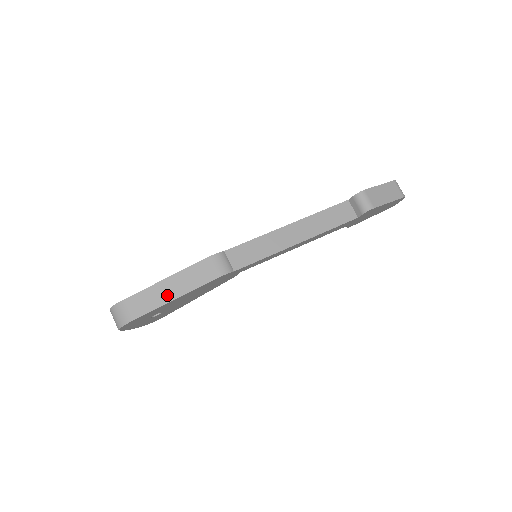
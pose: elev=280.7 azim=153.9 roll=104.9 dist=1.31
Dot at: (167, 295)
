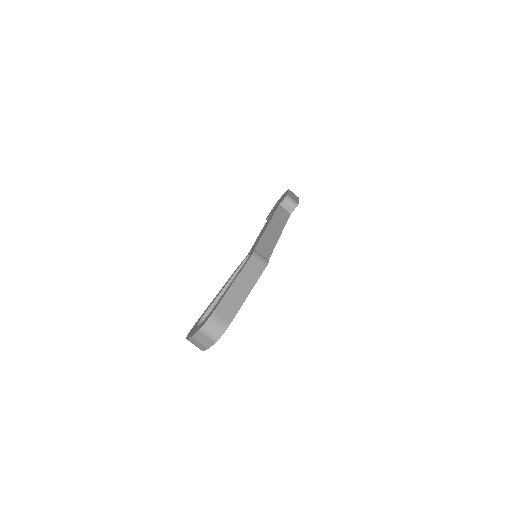
Dot at: (242, 293)
